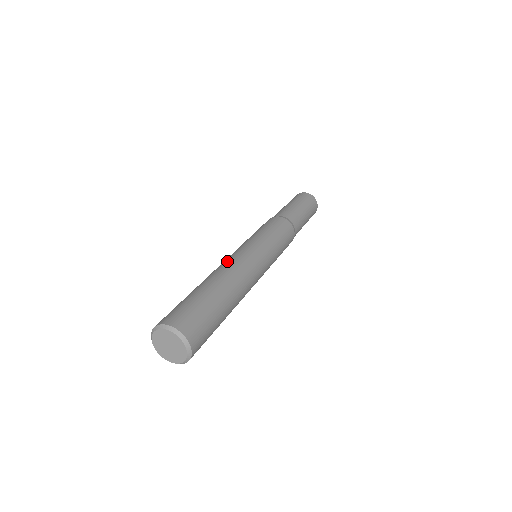
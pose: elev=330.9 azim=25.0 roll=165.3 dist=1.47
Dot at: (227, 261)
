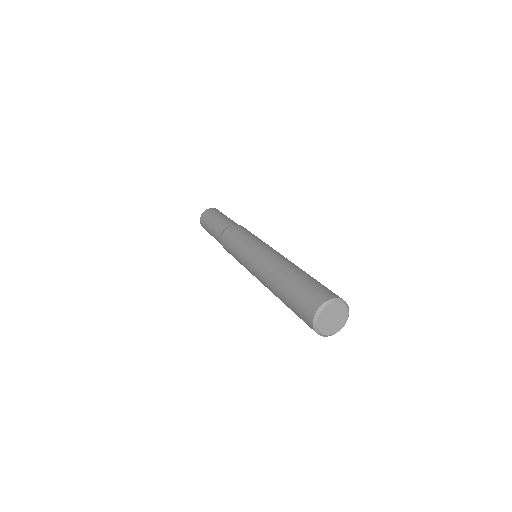
Dot at: (261, 268)
